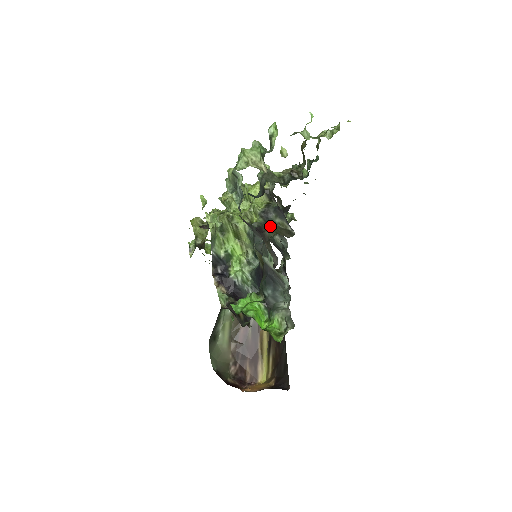
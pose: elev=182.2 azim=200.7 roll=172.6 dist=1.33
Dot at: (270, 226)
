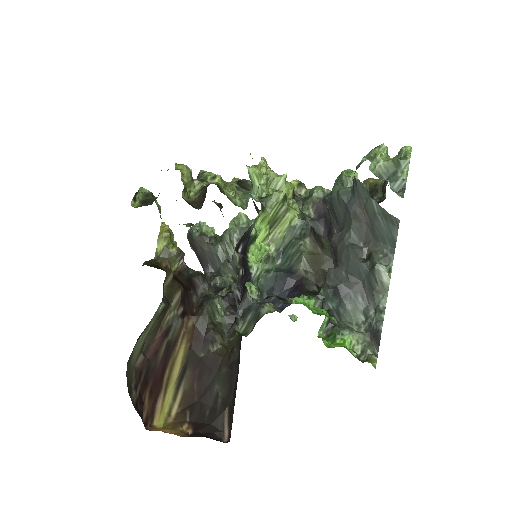
Dot at: (318, 234)
